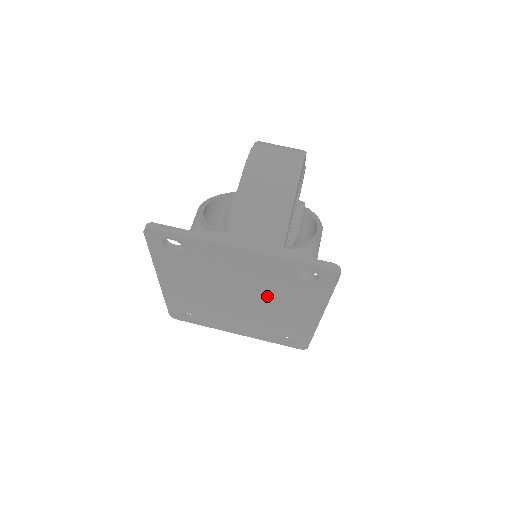
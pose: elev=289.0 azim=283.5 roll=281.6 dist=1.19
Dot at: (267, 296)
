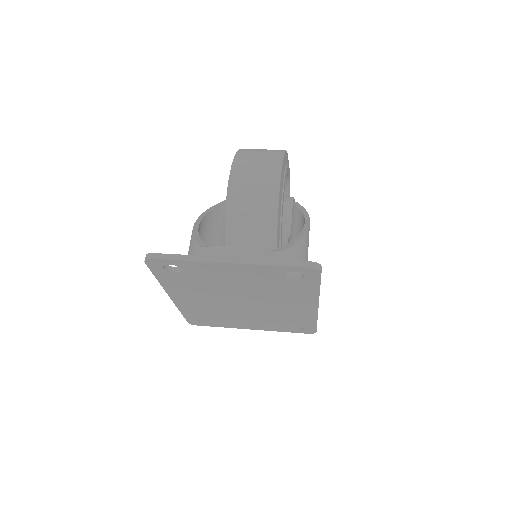
Dot at: (265, 296)
